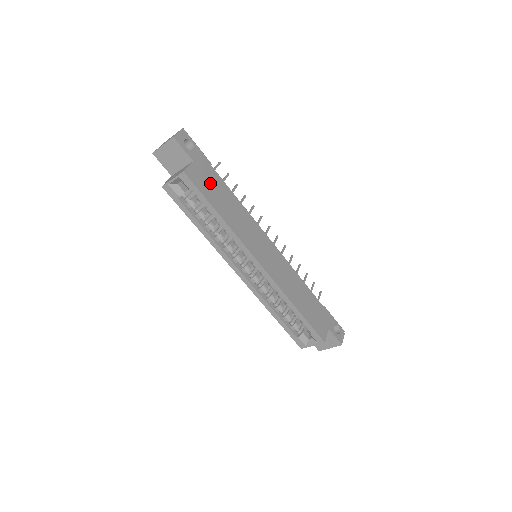
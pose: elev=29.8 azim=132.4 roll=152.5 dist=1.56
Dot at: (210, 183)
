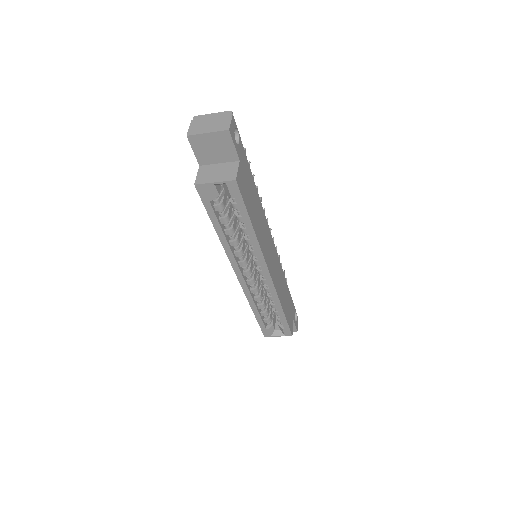
Dot at: (248, 187)
